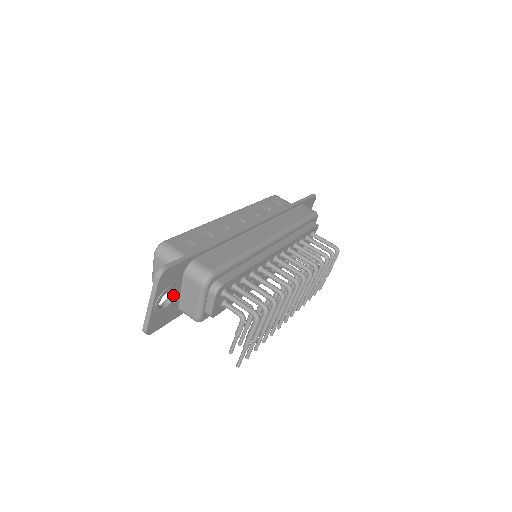
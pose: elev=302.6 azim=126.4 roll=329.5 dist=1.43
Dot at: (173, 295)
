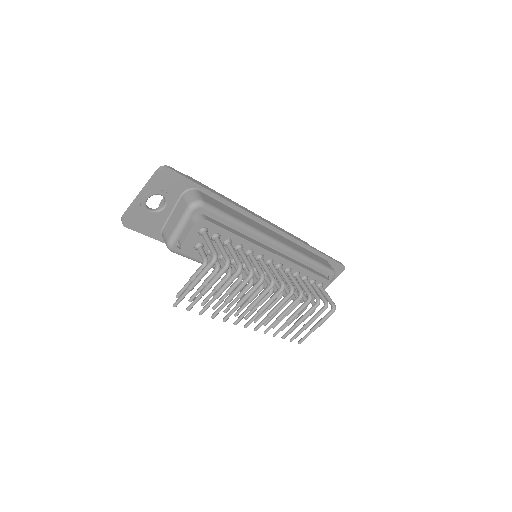
Dot at: (163, 207)
